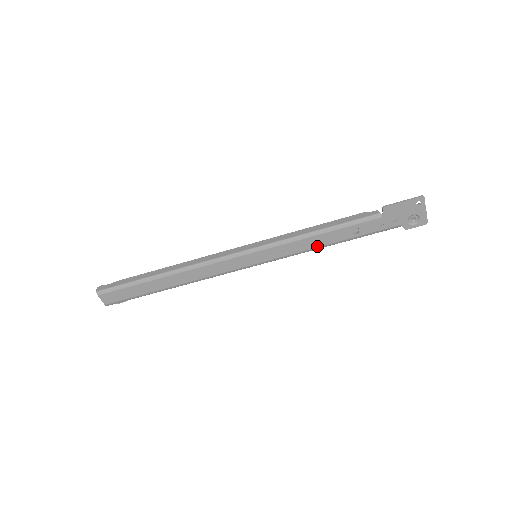
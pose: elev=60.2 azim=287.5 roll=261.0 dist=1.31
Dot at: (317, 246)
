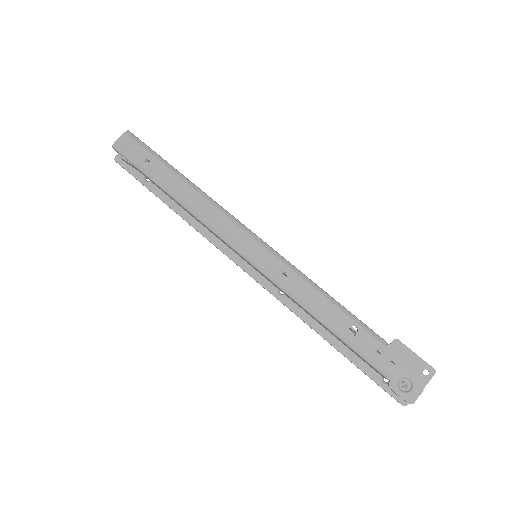
Dot at: (309, 305)
